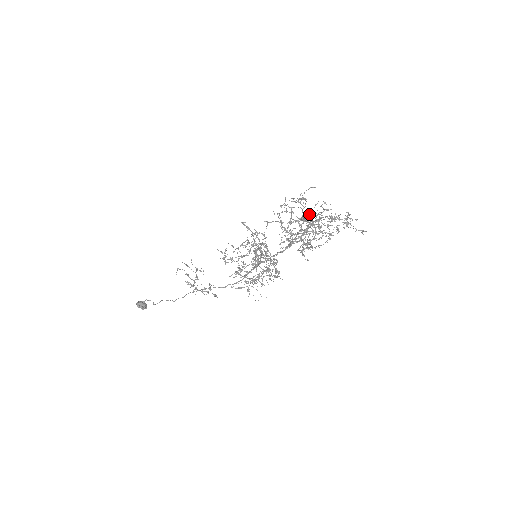
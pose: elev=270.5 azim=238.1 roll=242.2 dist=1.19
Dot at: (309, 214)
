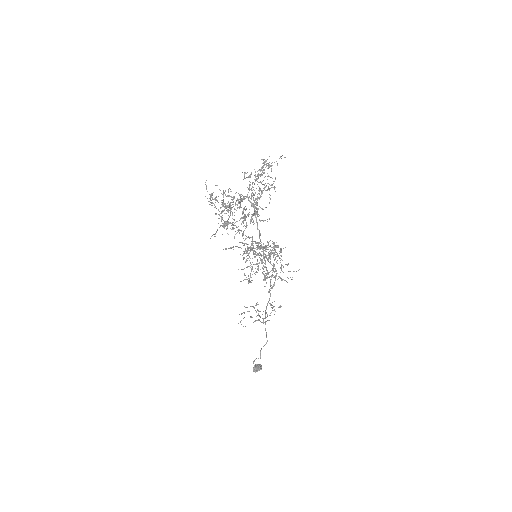
Dot at: occluded
